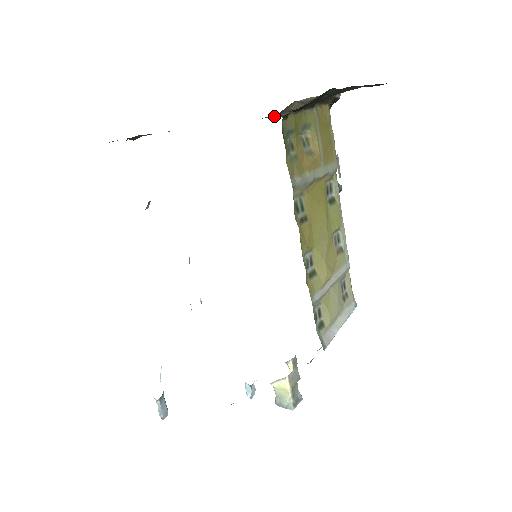
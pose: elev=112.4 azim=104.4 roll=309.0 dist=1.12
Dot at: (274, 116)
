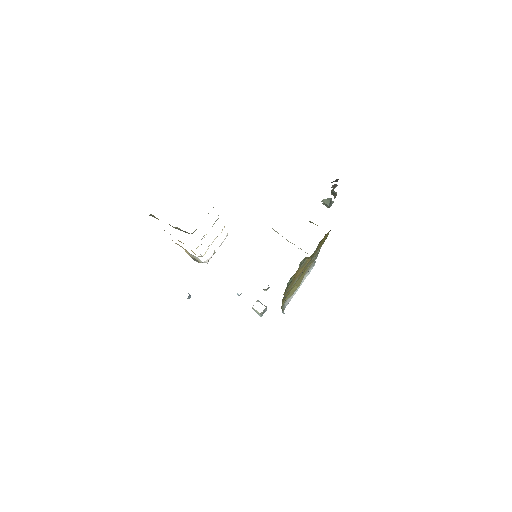
Dot at: occluded
